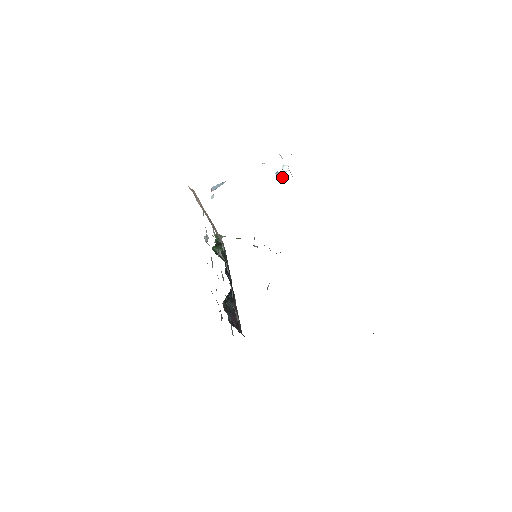
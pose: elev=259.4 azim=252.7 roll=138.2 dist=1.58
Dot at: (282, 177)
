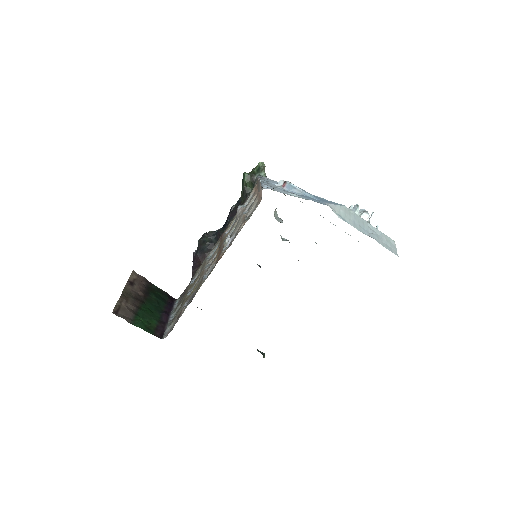
Dot at: occluded
